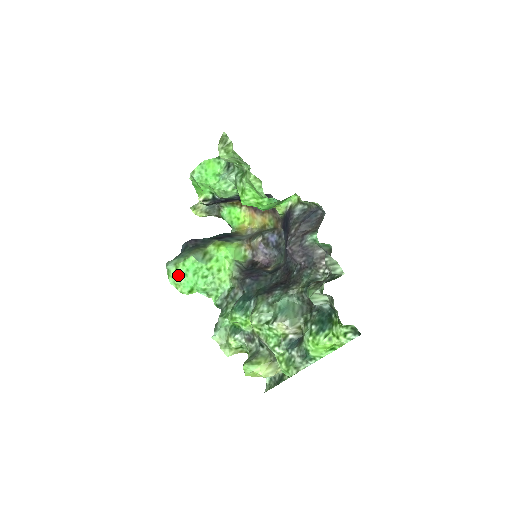
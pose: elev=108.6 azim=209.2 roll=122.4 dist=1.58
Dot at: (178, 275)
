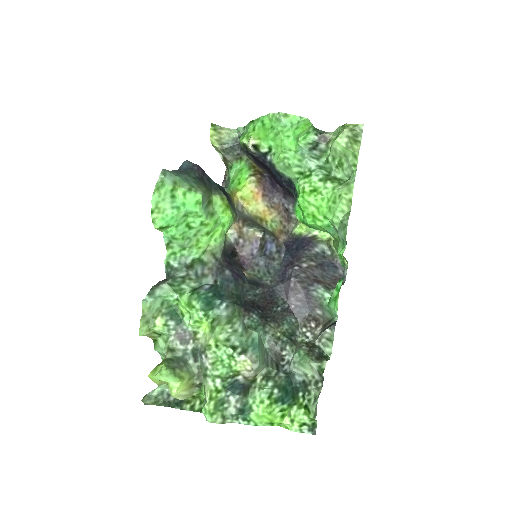
Dot at: (169, 199)
